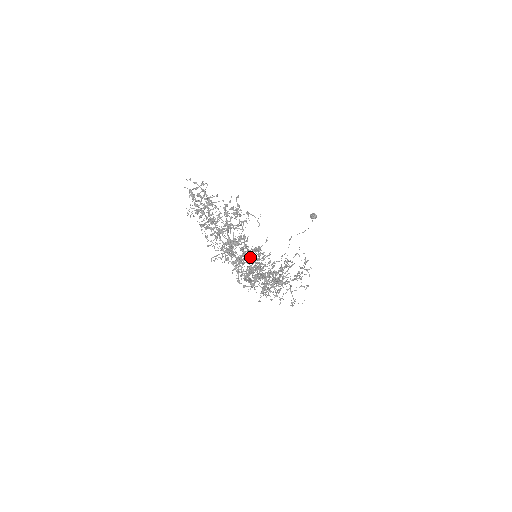
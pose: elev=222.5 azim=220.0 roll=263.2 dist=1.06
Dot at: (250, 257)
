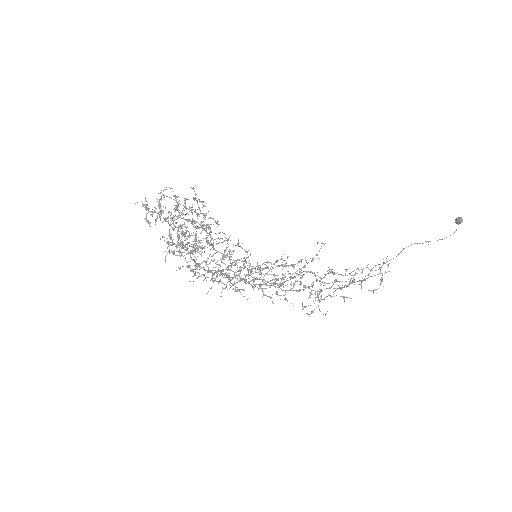
Dot at: (248, 256)
